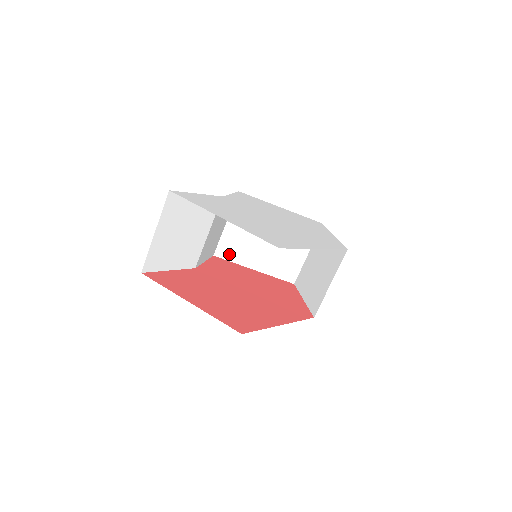
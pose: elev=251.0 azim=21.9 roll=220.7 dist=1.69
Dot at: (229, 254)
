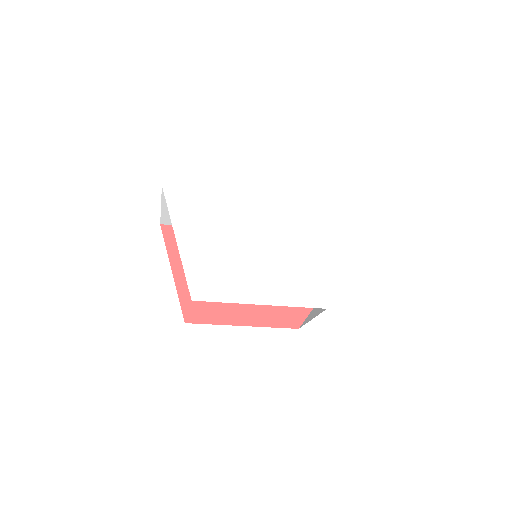
Dot at: occluded
